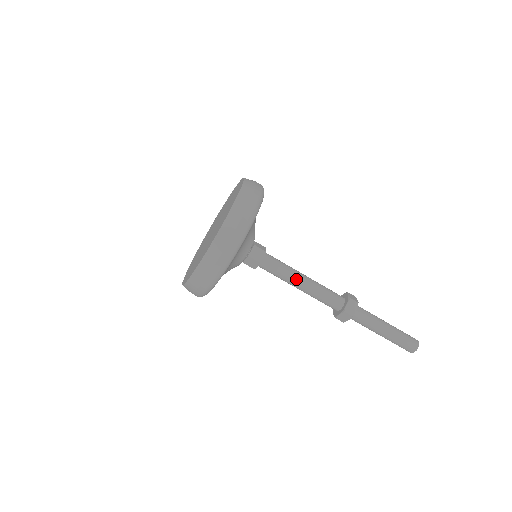
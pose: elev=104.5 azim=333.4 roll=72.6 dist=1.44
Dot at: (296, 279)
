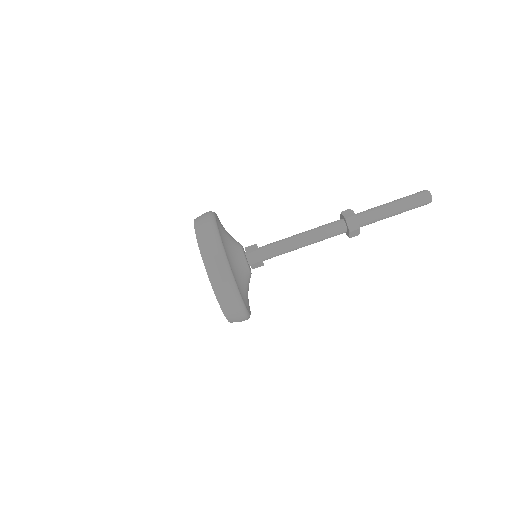
Dot at: (296, 244)
